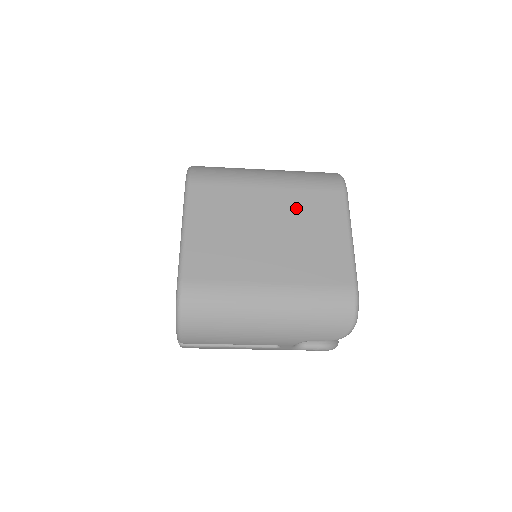
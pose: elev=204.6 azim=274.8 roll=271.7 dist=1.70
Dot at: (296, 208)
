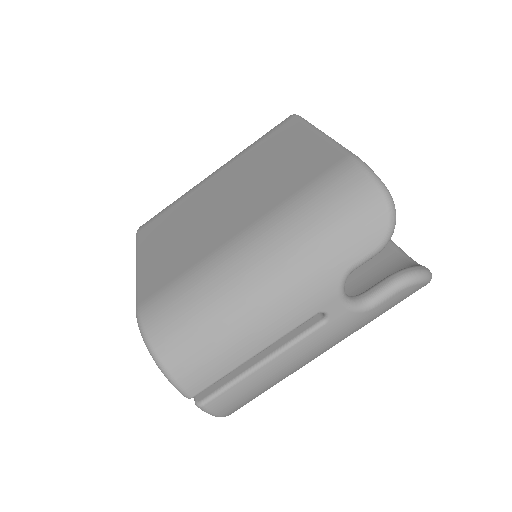
Dot at: (248, 164)
